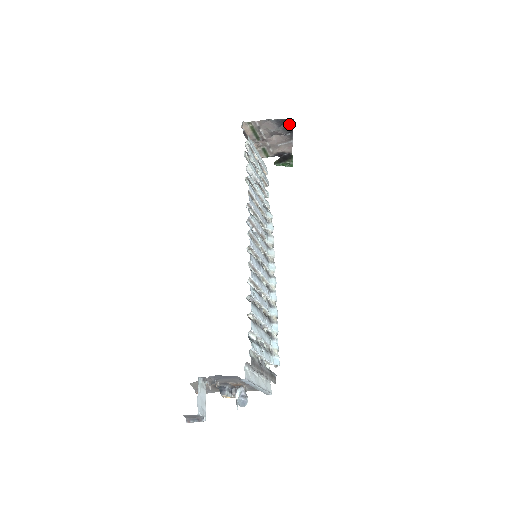
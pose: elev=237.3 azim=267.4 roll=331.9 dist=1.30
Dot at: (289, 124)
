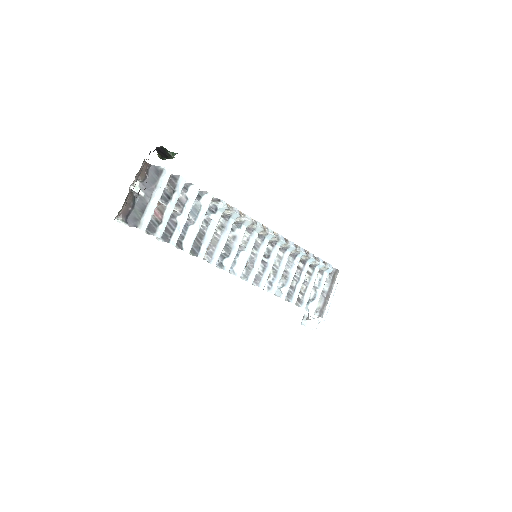
Dot at: occluded
